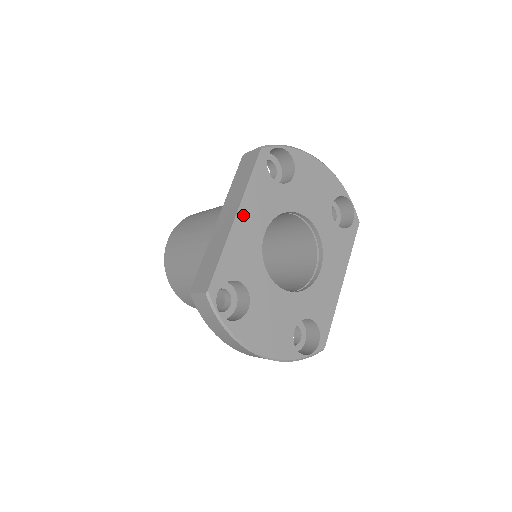
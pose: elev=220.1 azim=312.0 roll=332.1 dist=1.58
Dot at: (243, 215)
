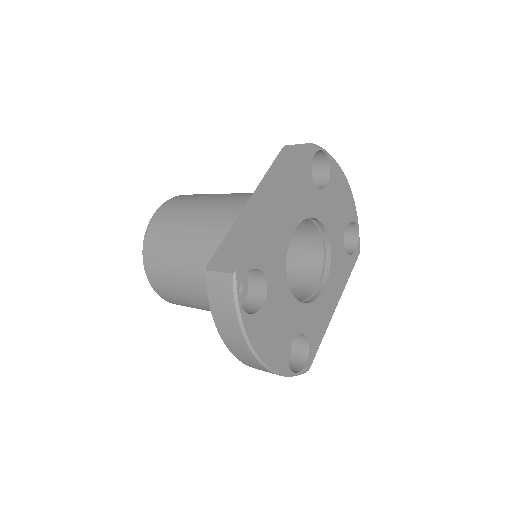
Dot at: (283, 204)
